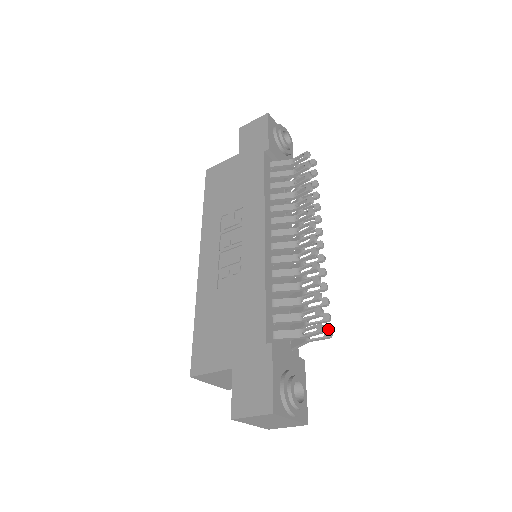
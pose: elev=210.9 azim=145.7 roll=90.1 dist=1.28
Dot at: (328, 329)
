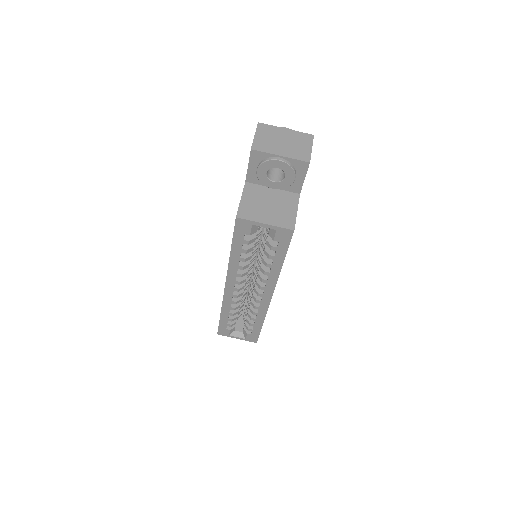
Dot at: occluded
